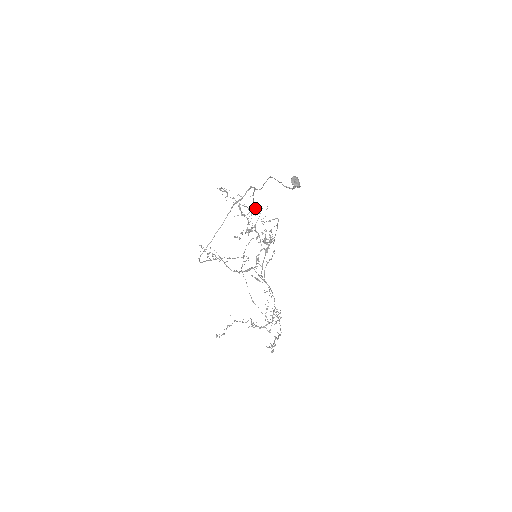
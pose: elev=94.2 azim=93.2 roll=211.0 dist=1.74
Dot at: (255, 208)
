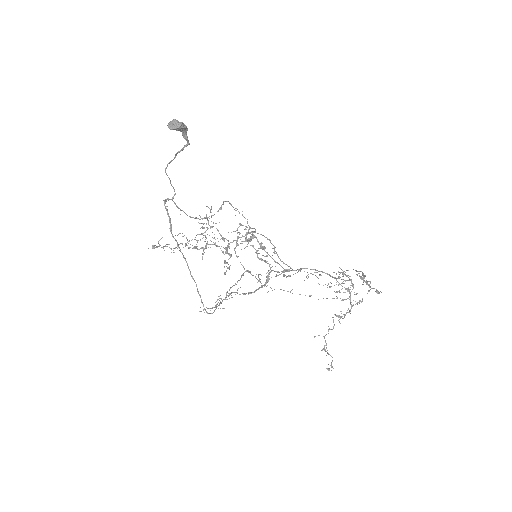
Dot at: occluded
